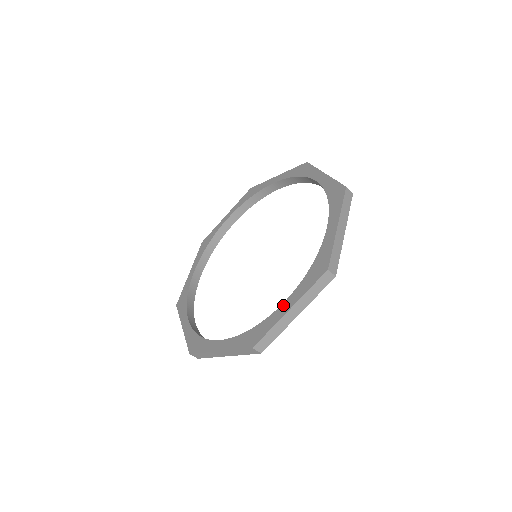
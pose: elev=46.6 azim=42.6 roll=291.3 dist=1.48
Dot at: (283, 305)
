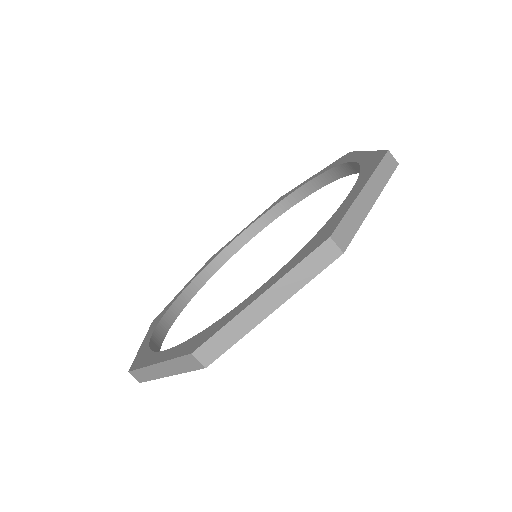
Dot at: (254, 293)
